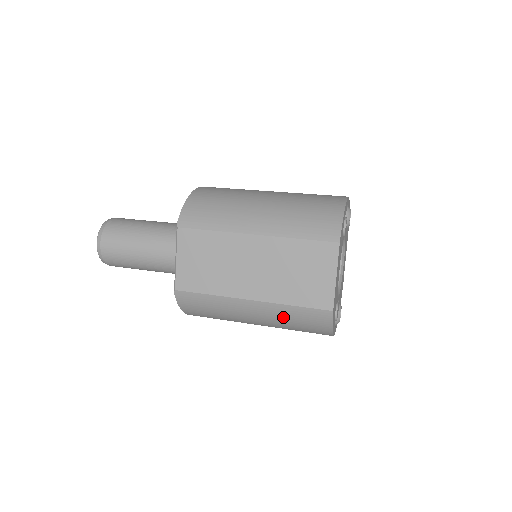
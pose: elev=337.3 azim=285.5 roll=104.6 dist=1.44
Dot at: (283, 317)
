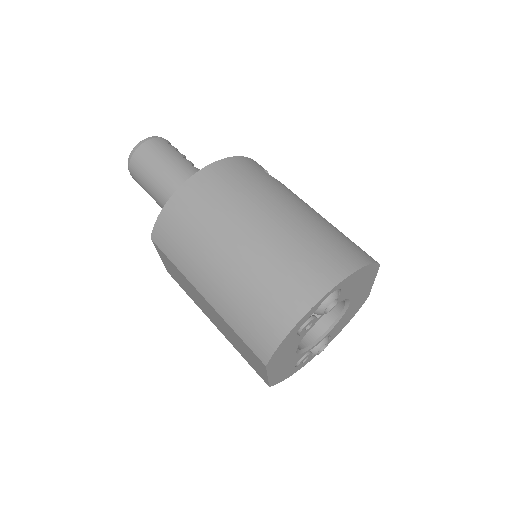
Dot at: occluded
